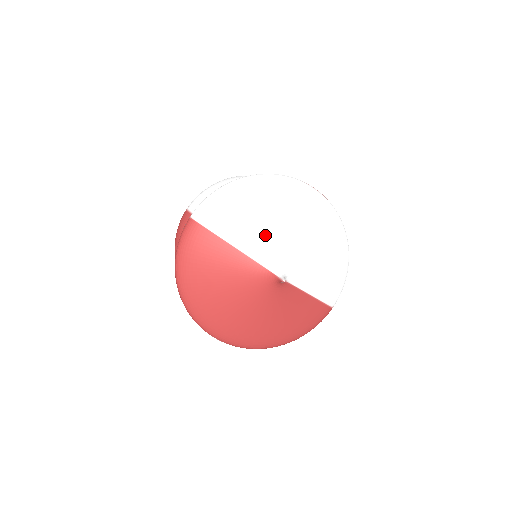
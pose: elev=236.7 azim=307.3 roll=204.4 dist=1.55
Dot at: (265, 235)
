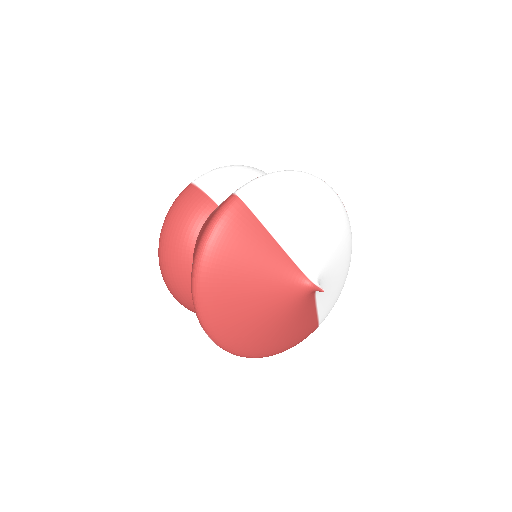
Dot at: (307, 237)
